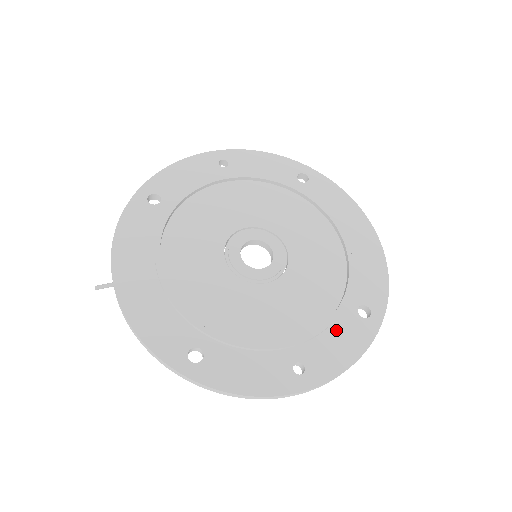
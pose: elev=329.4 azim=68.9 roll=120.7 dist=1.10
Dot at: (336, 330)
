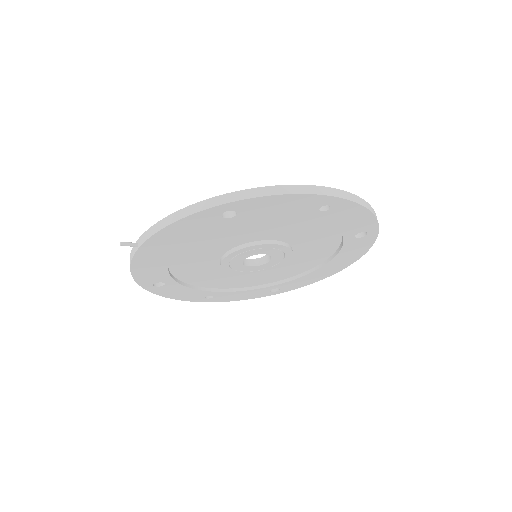
Dot at: occluded
